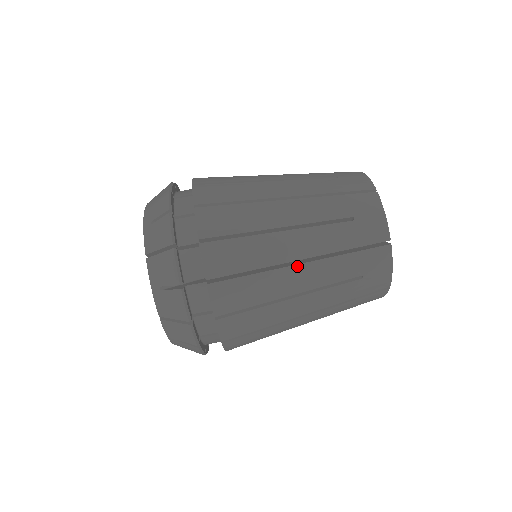
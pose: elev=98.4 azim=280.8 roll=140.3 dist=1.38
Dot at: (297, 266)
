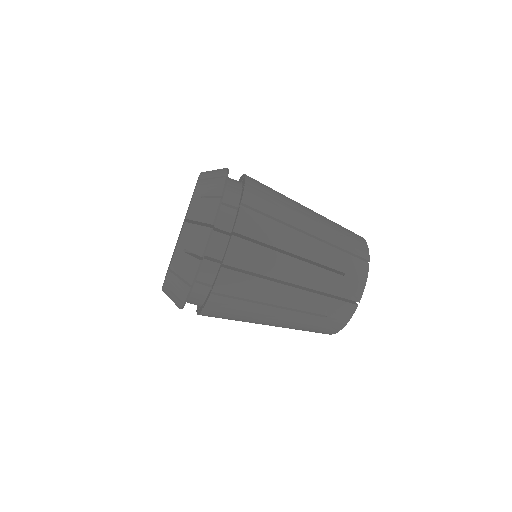
Dot at: (289, 287)
